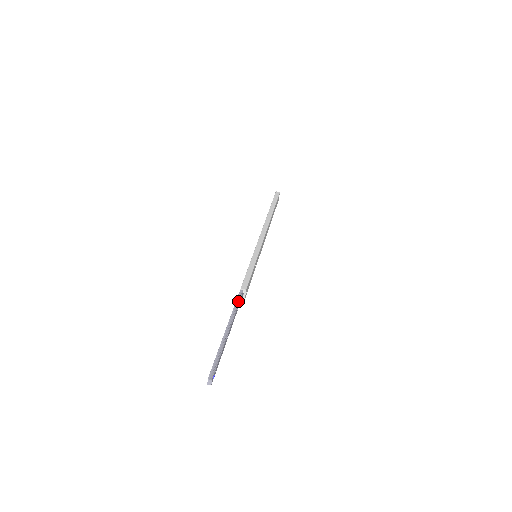
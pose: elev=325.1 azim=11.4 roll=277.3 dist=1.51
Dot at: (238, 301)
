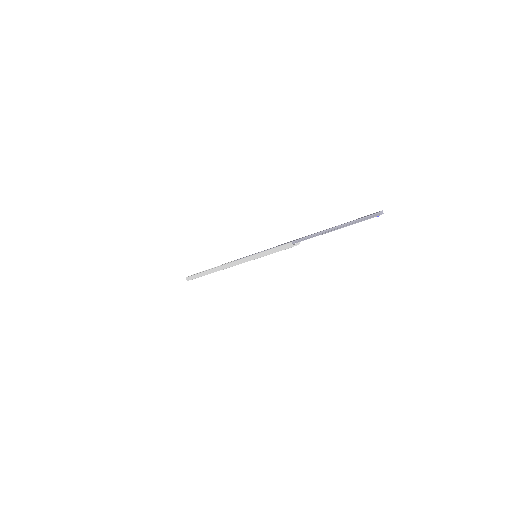
Dot at: occluded
